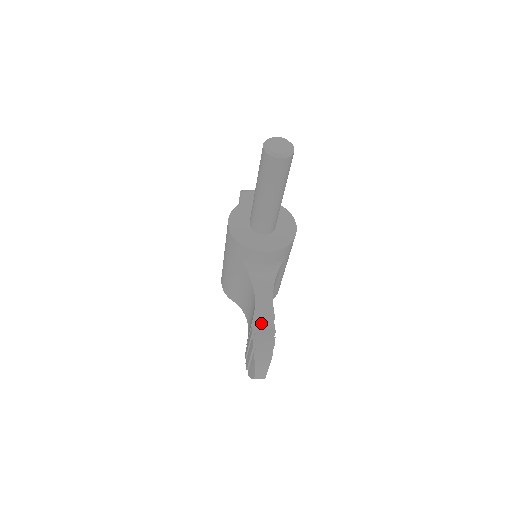
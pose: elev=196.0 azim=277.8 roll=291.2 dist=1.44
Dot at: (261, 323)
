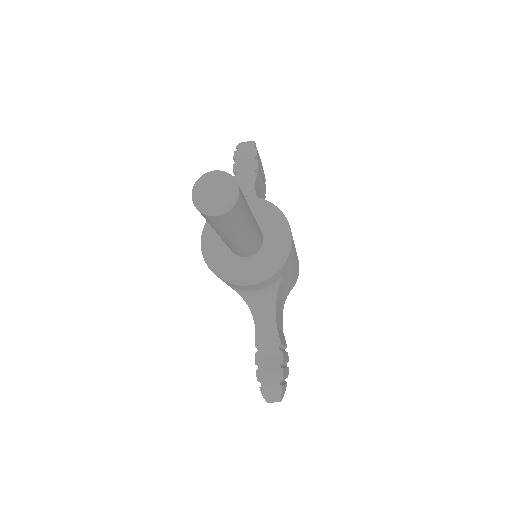
Dot at: (265, 352)
